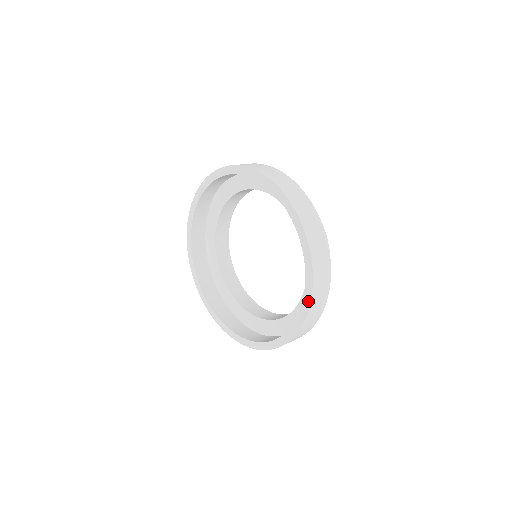
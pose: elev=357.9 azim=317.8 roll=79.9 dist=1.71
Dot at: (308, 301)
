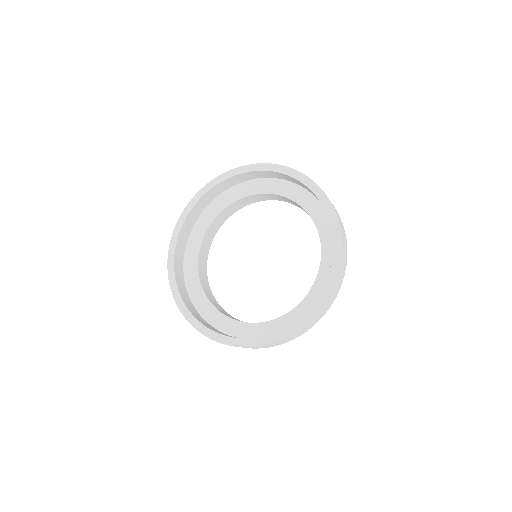
Dot at: (329, 288)
